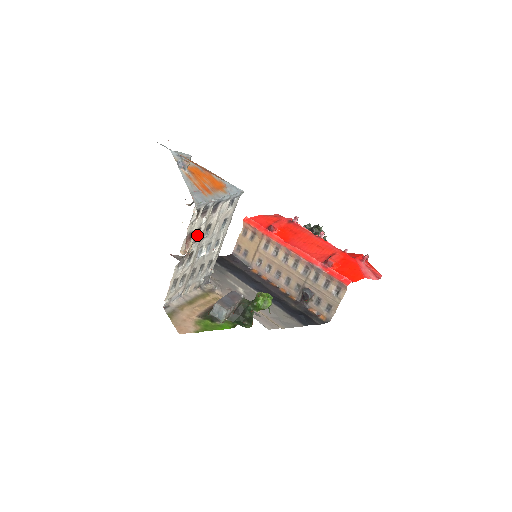
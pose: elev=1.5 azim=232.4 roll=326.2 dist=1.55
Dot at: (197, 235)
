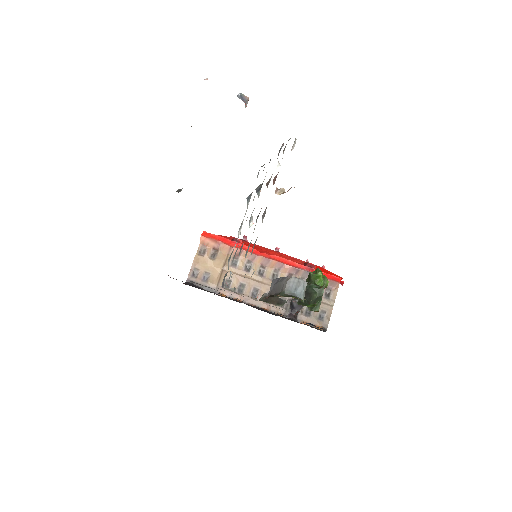
Dot at: (267, 185)
